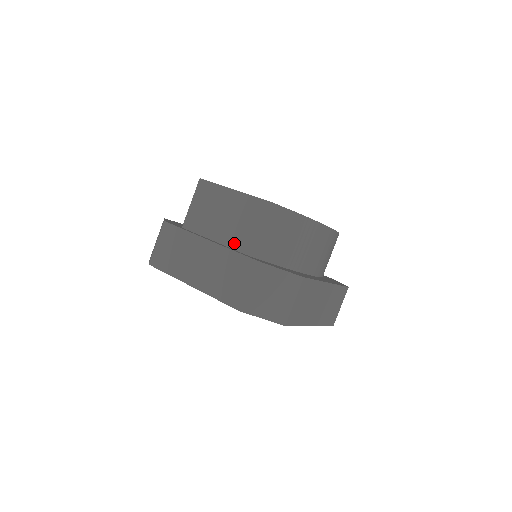
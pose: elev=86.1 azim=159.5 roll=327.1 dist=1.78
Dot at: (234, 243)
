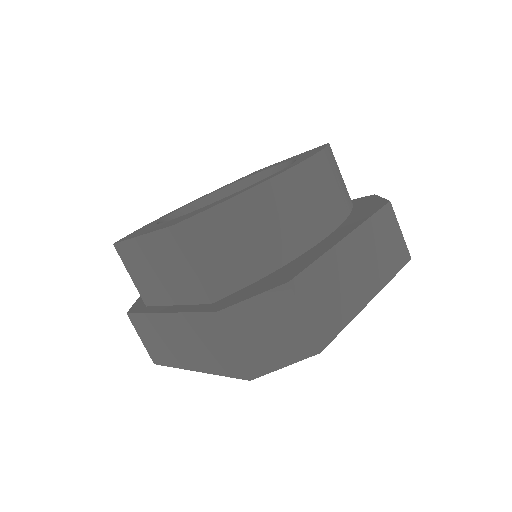
Dot at: (189, 297)
